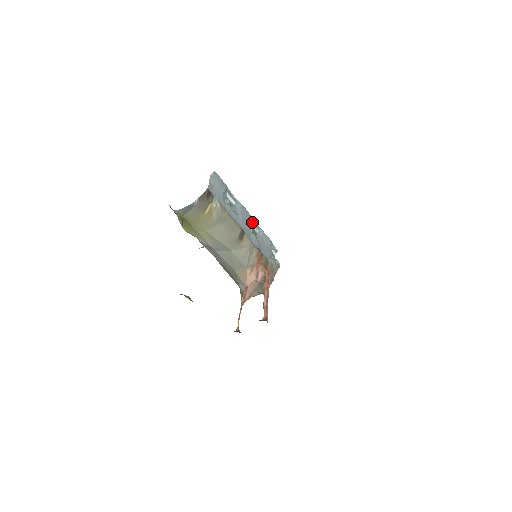
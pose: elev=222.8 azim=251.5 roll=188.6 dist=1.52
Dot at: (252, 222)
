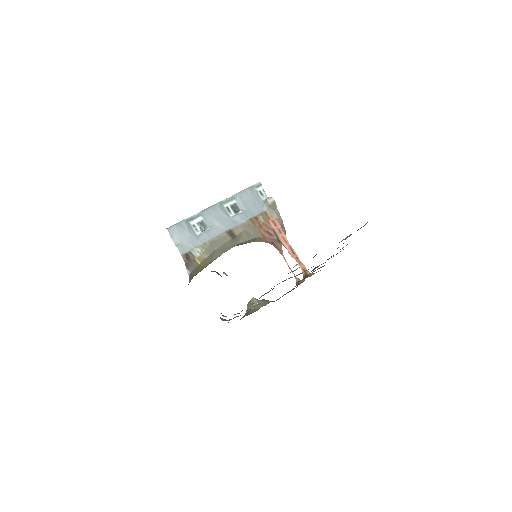
Dot at: (224, 203)
